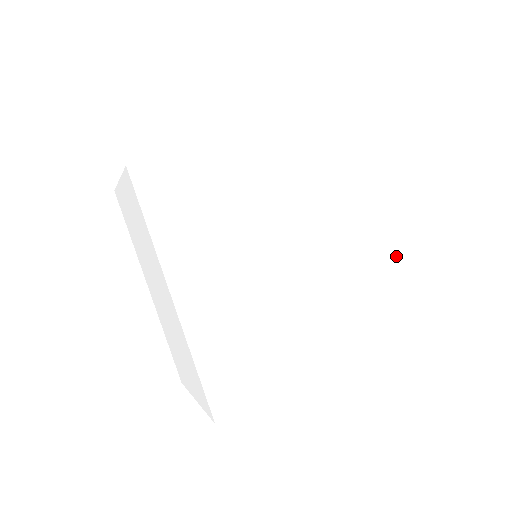
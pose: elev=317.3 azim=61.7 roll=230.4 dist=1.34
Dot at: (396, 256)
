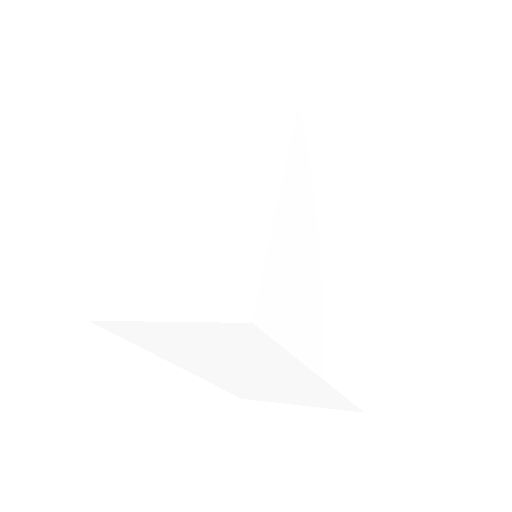
Dot at: occluded
